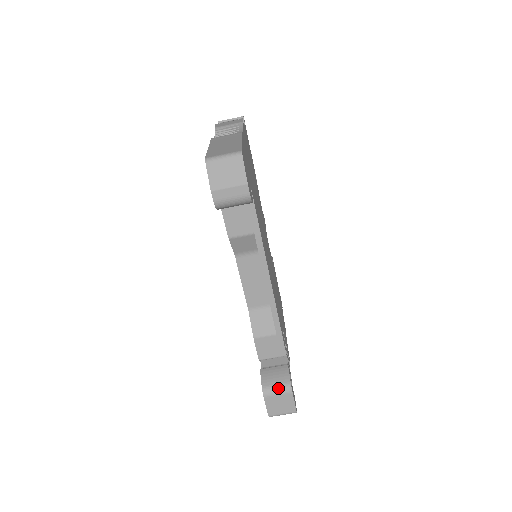
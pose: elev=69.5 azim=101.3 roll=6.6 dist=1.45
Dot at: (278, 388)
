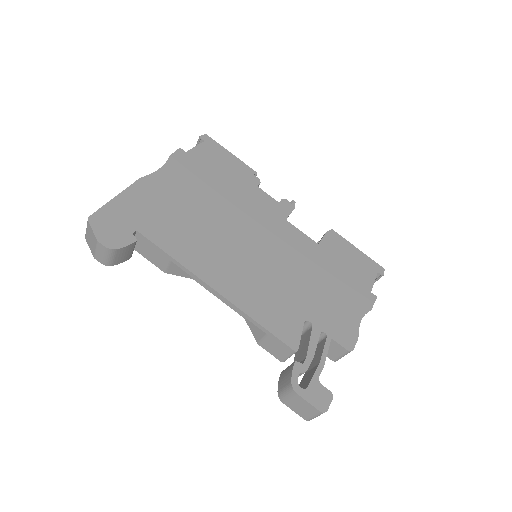
Dot at: (285, 391)
